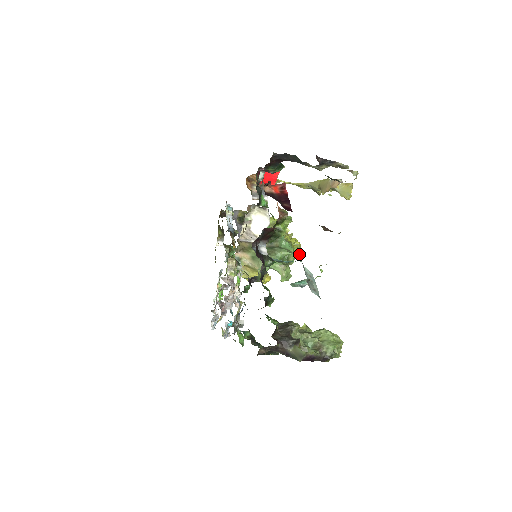
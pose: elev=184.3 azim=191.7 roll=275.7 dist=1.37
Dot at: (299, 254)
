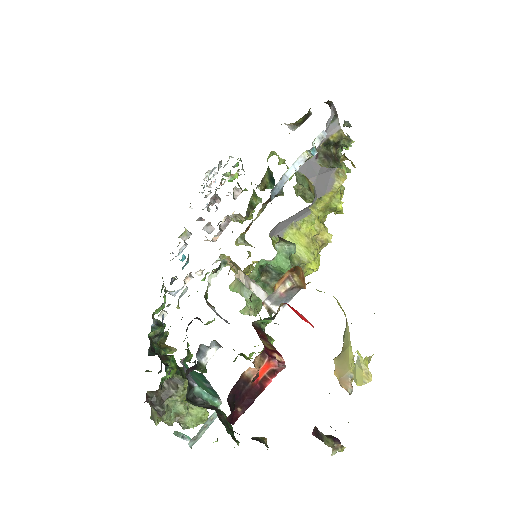
Dot at: occluded
